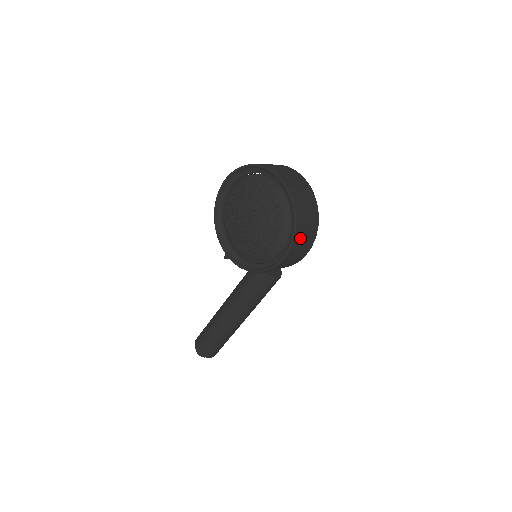
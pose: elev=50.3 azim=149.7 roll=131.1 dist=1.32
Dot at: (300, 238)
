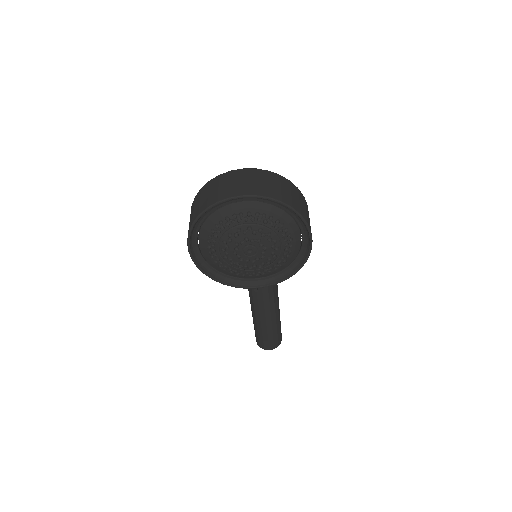
Dot at: (305, 214)
